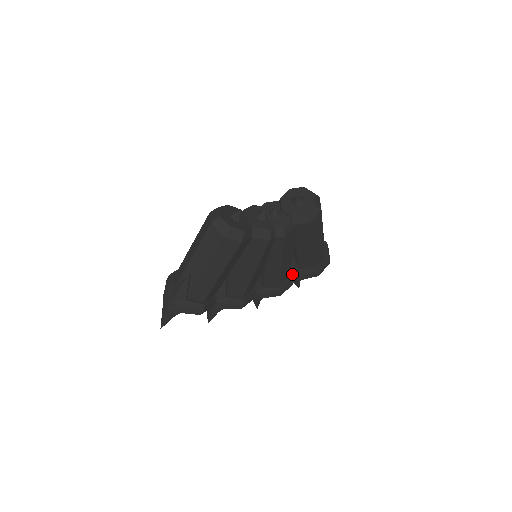
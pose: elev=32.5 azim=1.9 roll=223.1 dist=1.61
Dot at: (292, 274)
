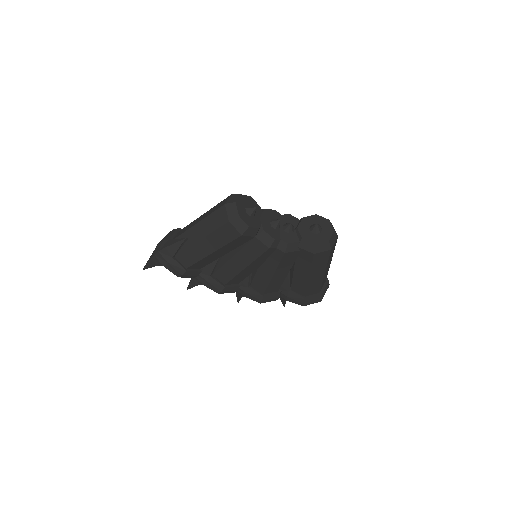
Dot at: (281, 291)
